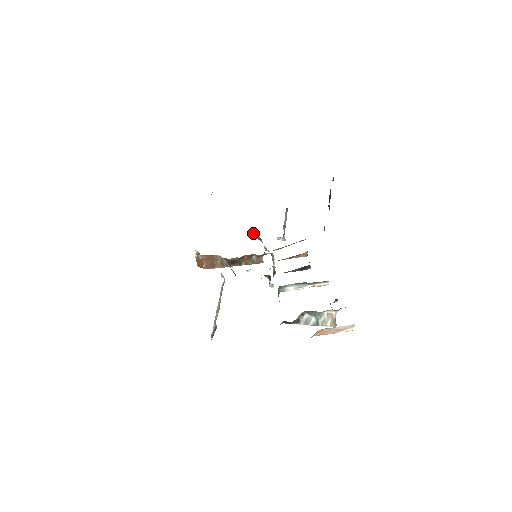
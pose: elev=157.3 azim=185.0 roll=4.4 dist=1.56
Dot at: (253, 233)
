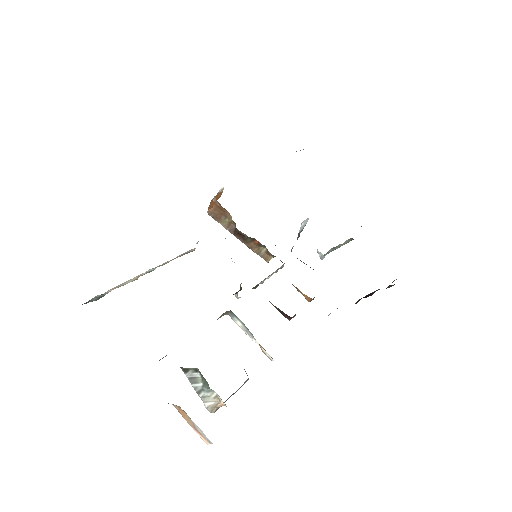
Dot at: (303, 222)
